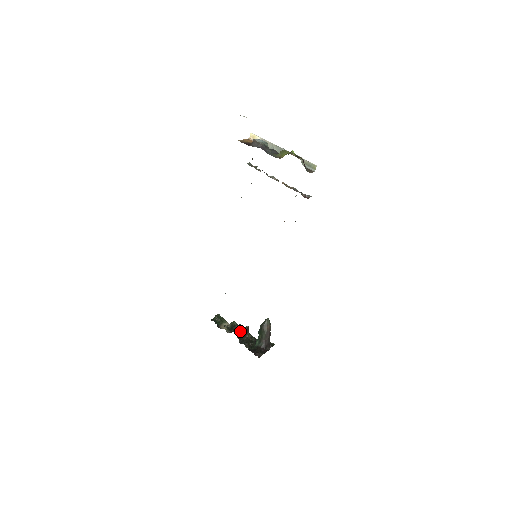
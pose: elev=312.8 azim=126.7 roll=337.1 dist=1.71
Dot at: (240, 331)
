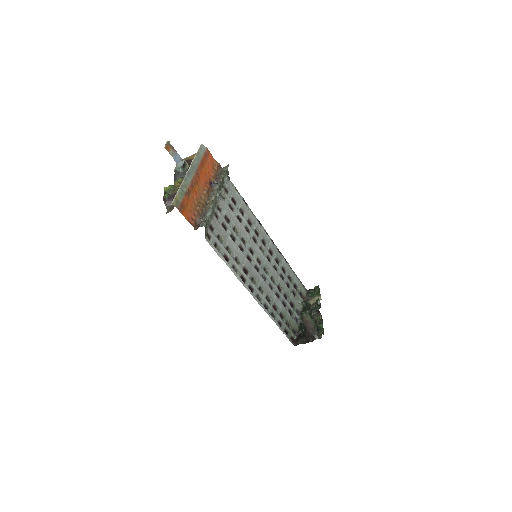
Dot at: (308, 312)
